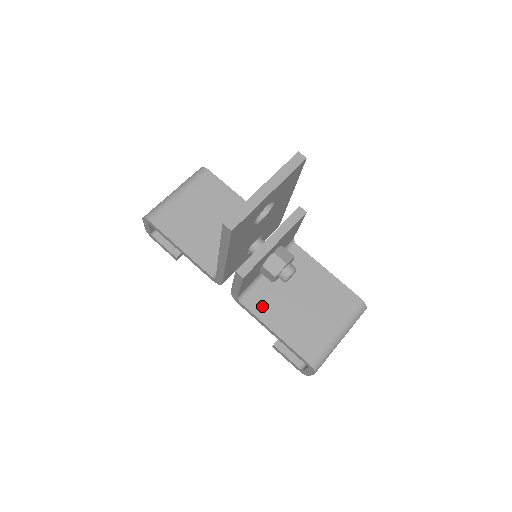
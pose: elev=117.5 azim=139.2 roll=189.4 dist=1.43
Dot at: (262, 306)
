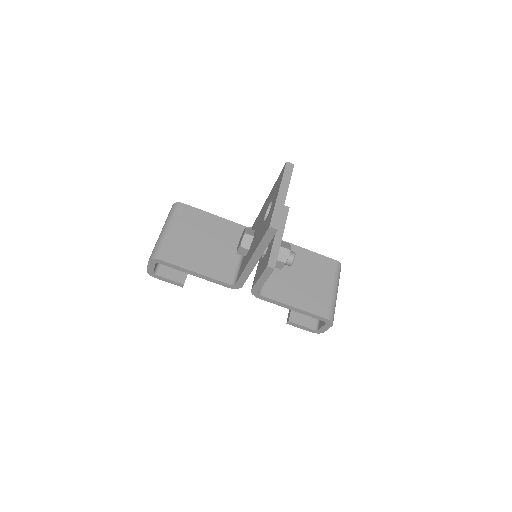
Dot at: (277, 292)
